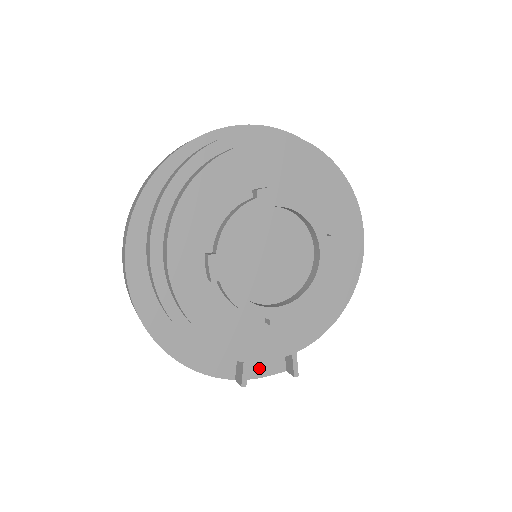
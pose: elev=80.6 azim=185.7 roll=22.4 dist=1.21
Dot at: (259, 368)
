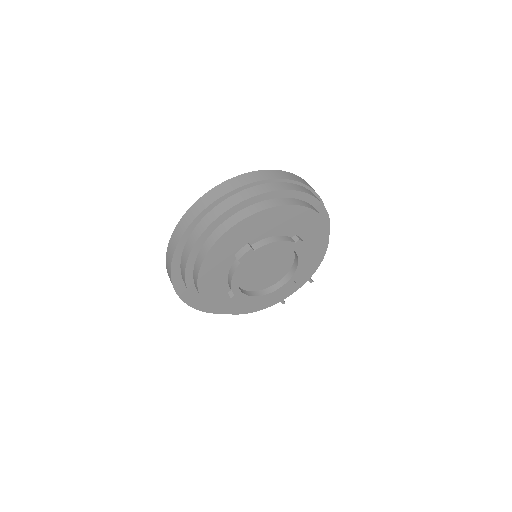
Dot at: occluded
